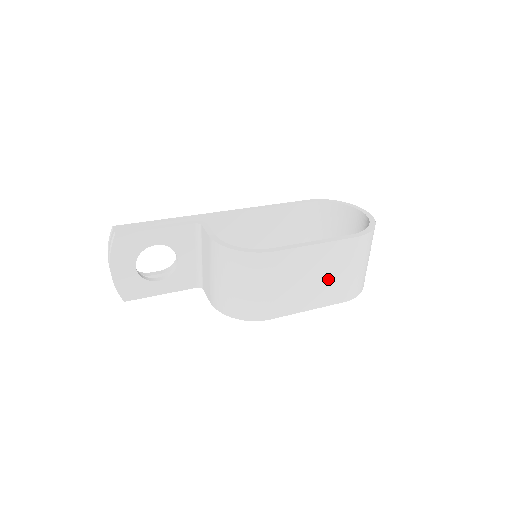
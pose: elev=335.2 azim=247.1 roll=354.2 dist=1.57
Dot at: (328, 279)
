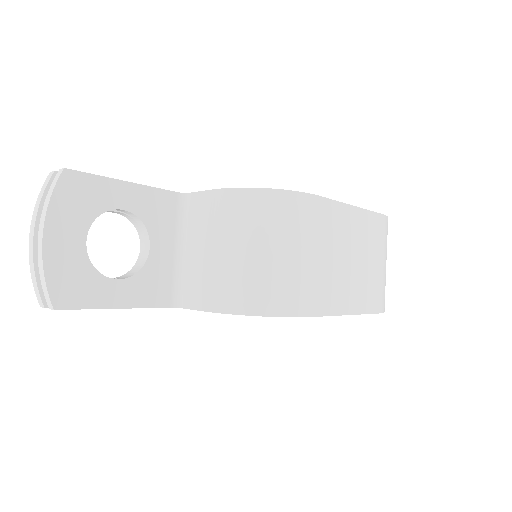
Dot at: (363, 268)
